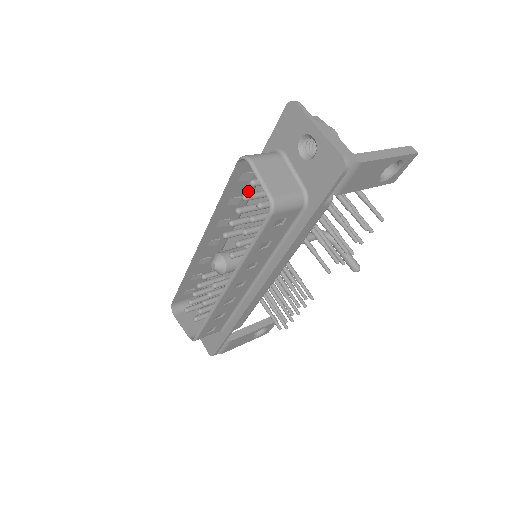
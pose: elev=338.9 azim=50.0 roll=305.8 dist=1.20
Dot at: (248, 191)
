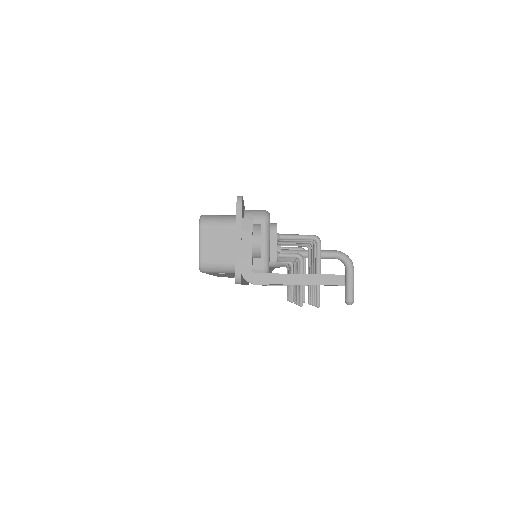
Dot at: occluded
